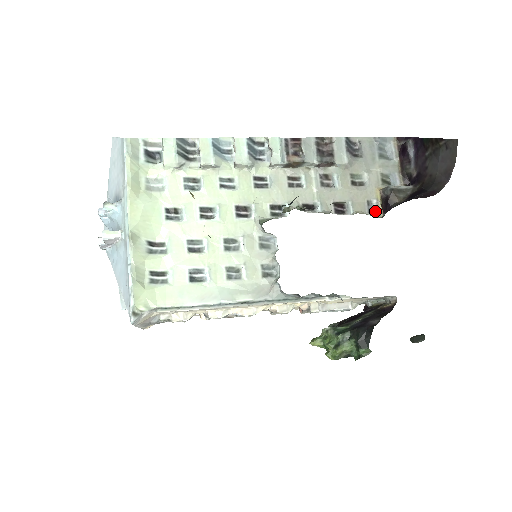
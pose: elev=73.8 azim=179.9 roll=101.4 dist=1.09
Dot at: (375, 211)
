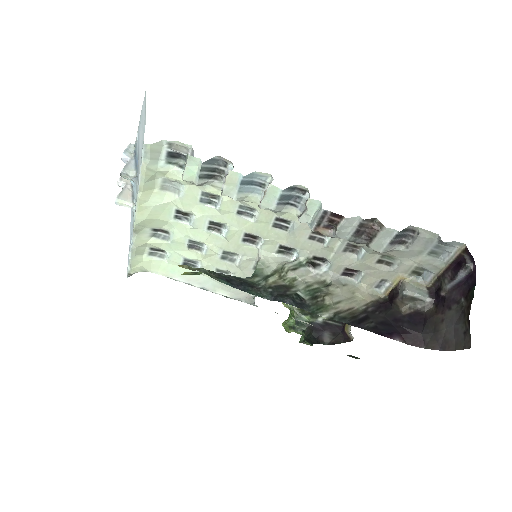
Dot at: (383, 289)
